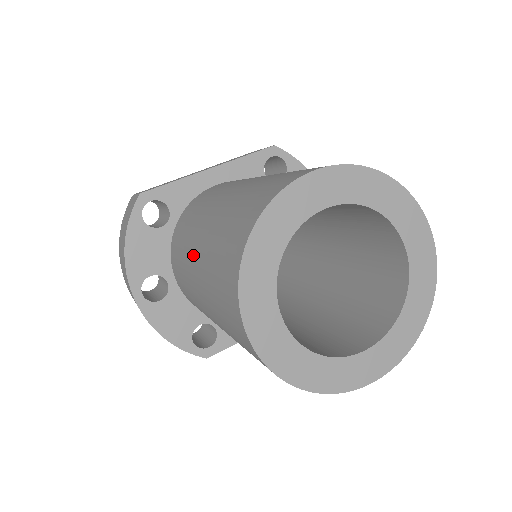
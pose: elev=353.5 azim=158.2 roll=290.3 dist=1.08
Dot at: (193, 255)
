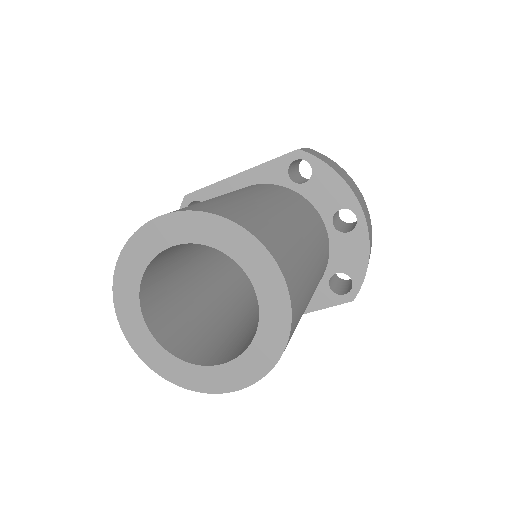
Dot at: occluded
